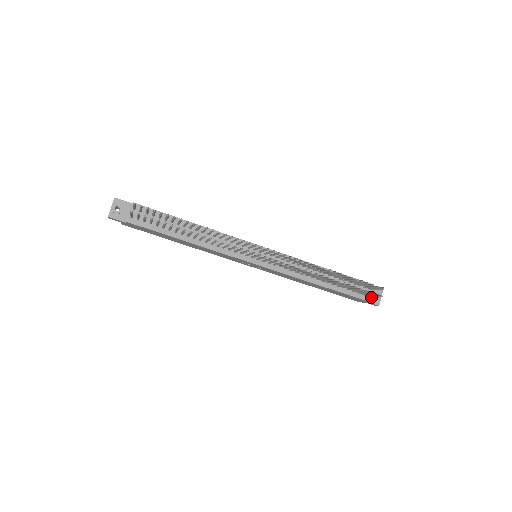
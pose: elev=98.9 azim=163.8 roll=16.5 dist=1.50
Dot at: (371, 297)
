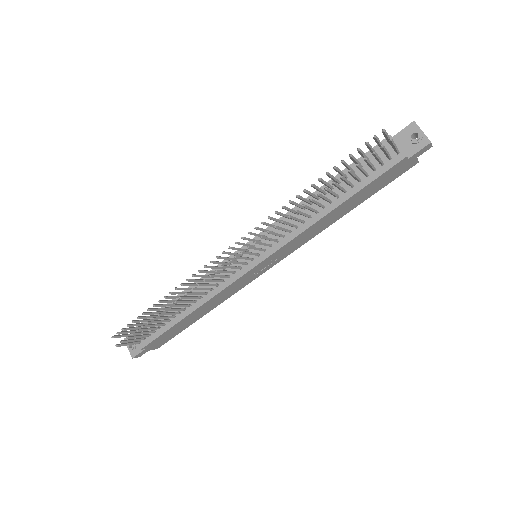
Dot at: (409, 147)
